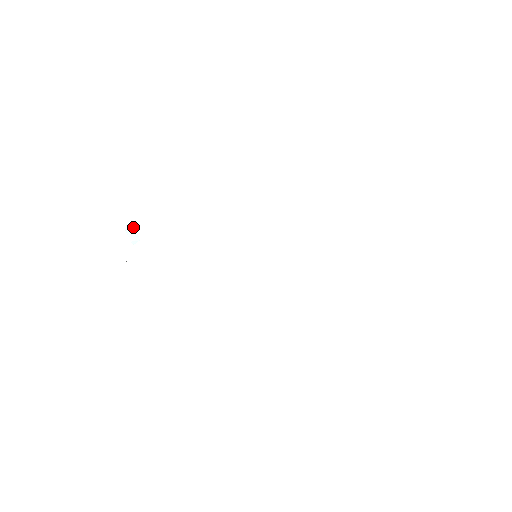
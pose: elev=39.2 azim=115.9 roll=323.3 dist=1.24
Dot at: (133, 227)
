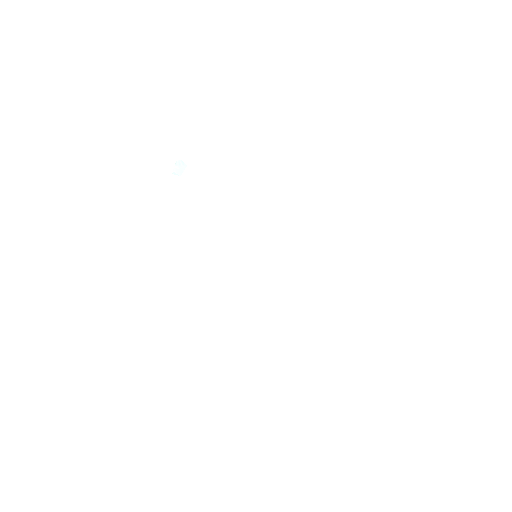
Dot at: (184, 165)
